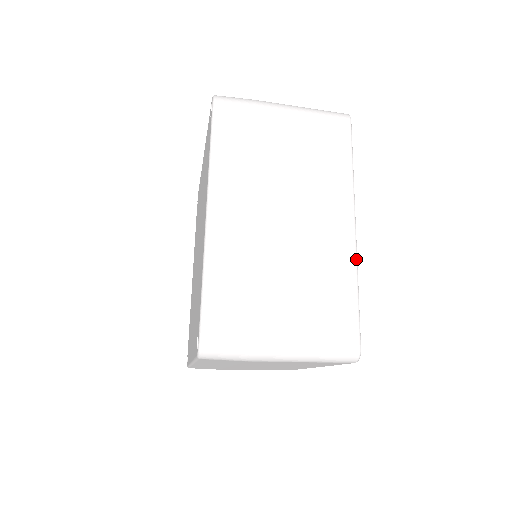
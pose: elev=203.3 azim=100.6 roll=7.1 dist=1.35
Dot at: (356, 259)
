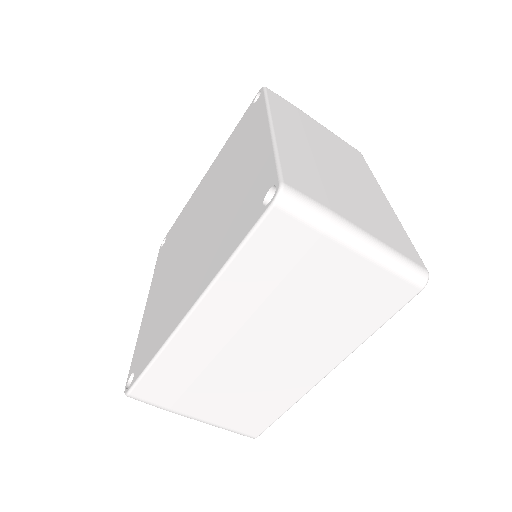
Dot at: occluded
